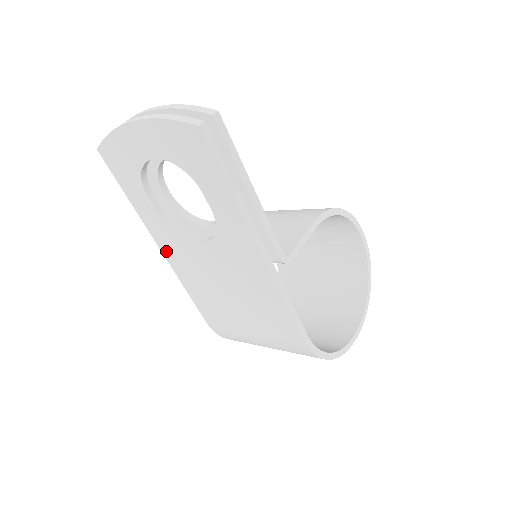
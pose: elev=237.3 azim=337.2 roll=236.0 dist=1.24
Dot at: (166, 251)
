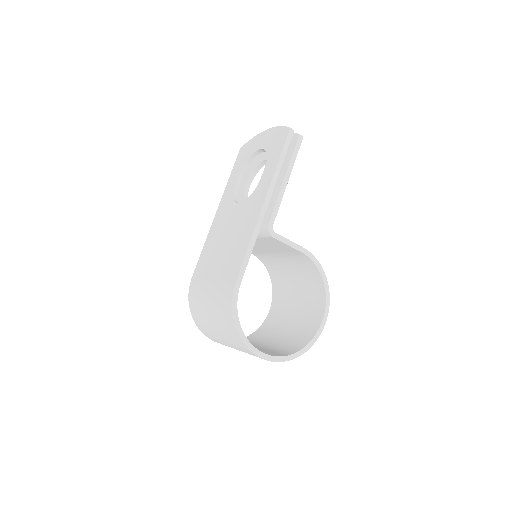
Dot at: (218, 214)
